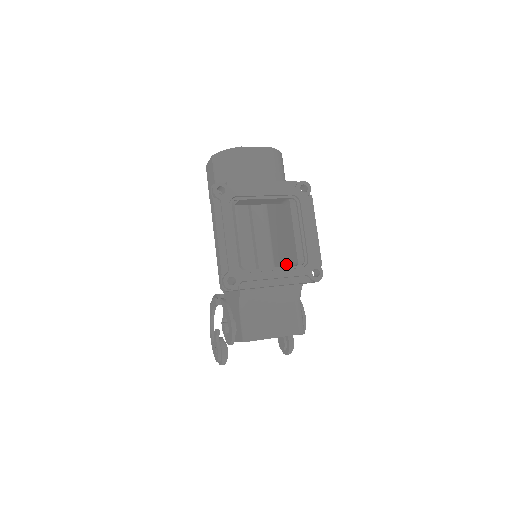
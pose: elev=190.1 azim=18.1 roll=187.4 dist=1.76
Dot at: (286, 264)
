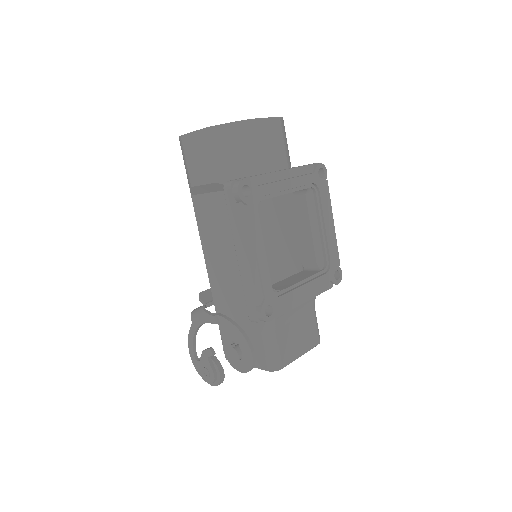
Dot at: (289, 261)
